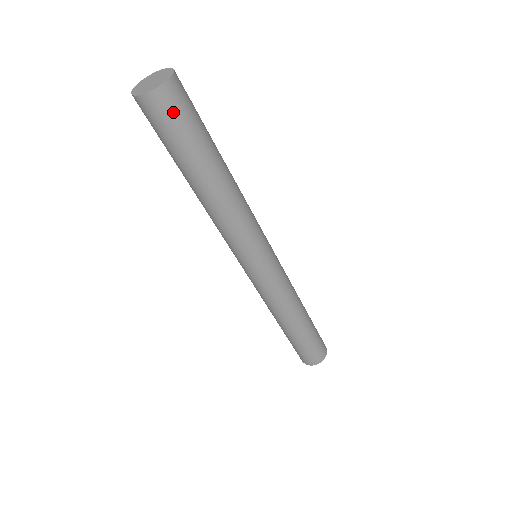
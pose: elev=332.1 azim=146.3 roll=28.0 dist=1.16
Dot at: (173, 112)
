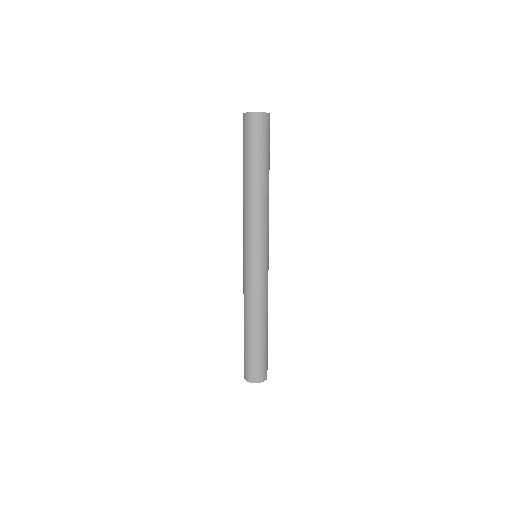
Dot at: (261, 129)
